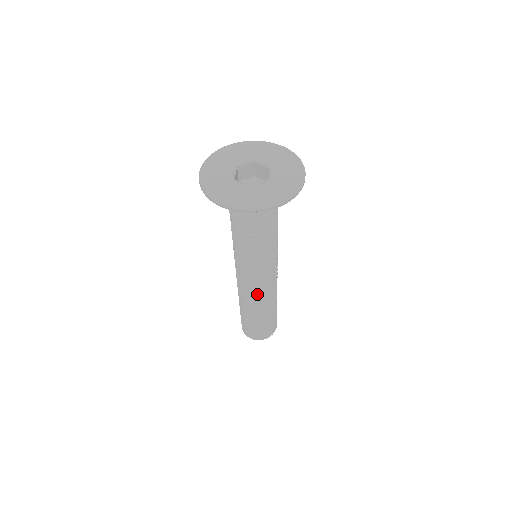
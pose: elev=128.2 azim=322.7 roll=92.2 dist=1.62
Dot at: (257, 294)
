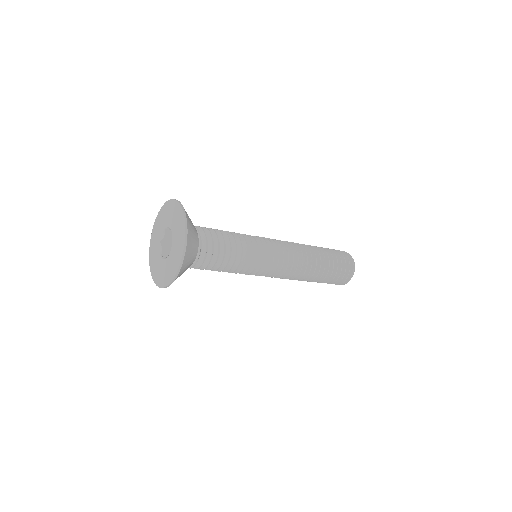
Dot at: (286, 276)
